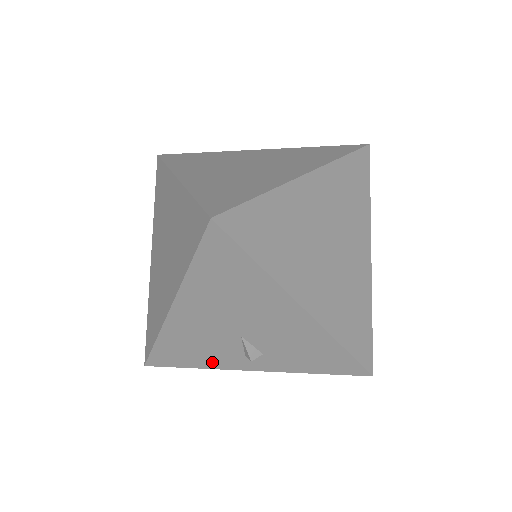
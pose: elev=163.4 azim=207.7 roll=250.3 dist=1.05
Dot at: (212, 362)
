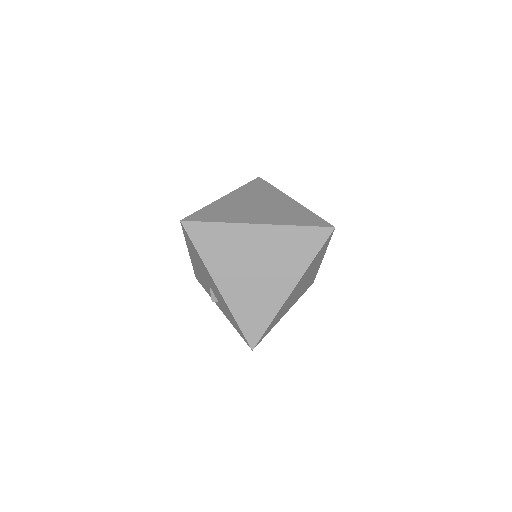
Dot at: (209, 293)
